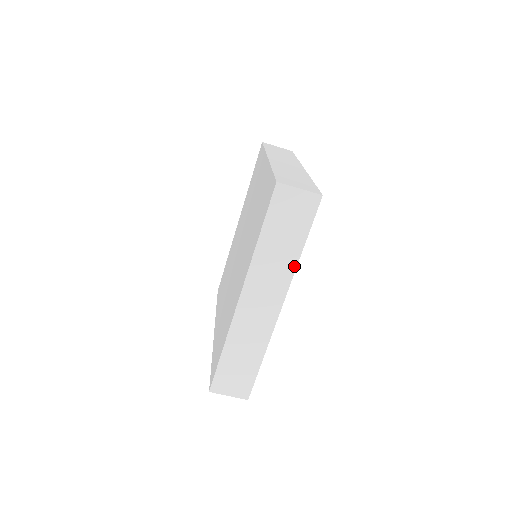
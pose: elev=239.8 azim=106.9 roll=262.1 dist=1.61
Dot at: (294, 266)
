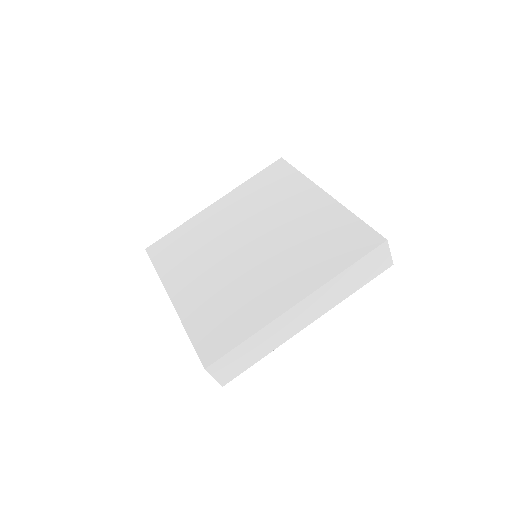
Dot at: (342, 300)
